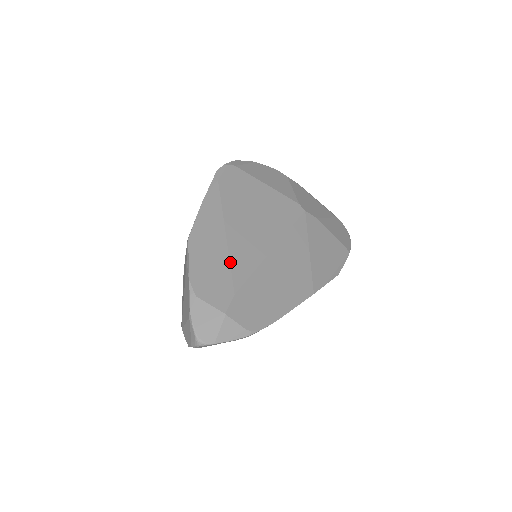
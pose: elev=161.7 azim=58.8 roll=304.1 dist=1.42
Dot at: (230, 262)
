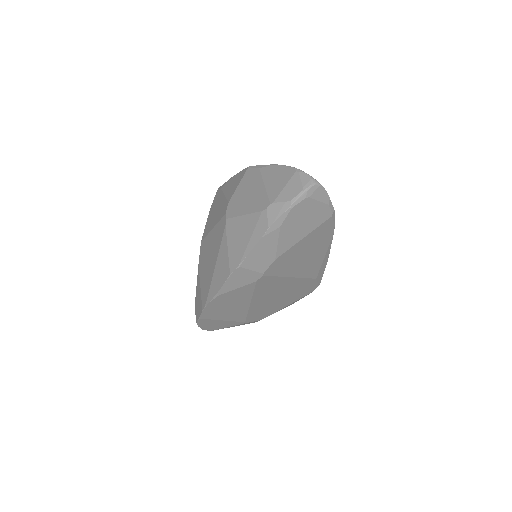
Dot at: occluded
